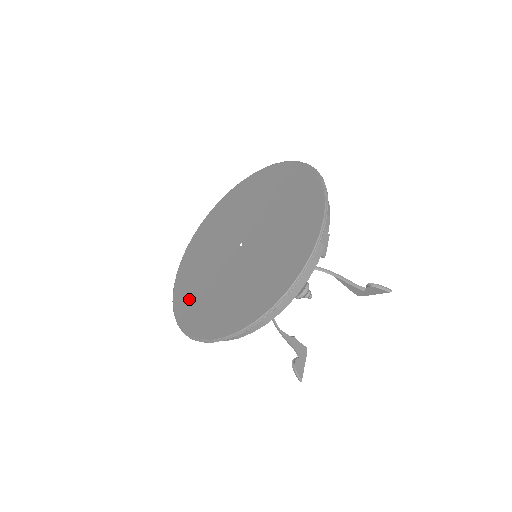
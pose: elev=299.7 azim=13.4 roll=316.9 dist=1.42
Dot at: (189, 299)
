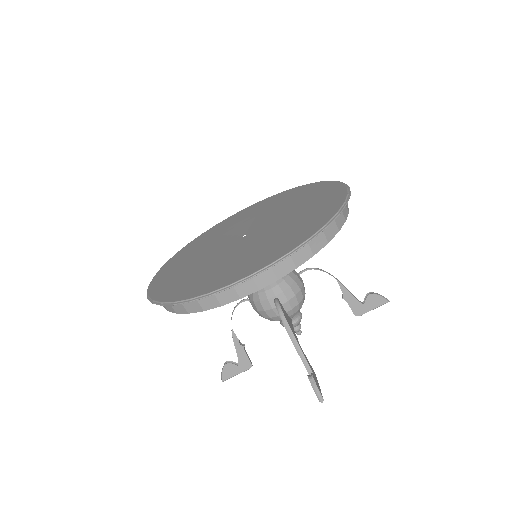
Dot at: (198, 243)
